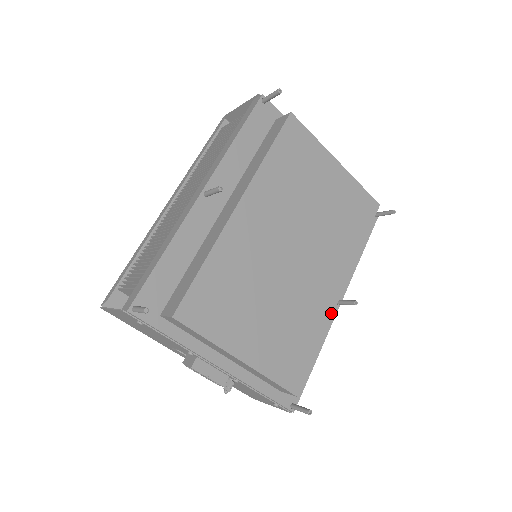
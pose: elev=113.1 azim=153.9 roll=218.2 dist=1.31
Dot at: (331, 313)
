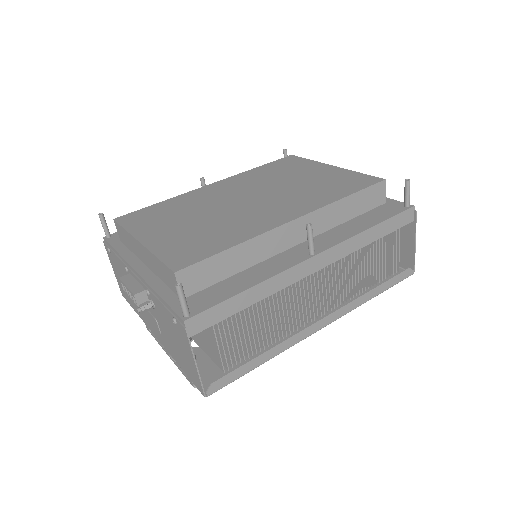
Dot at: (268, 230)
